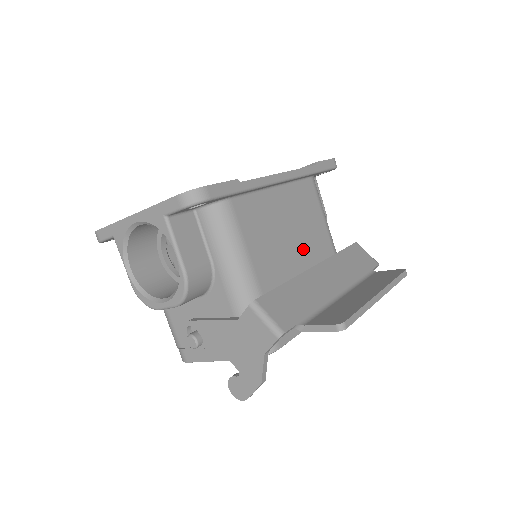
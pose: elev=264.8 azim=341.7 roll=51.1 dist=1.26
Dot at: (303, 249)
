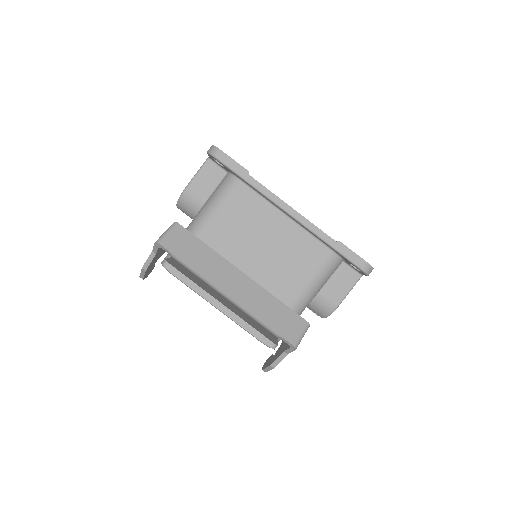
Dot at: (261, 267)
